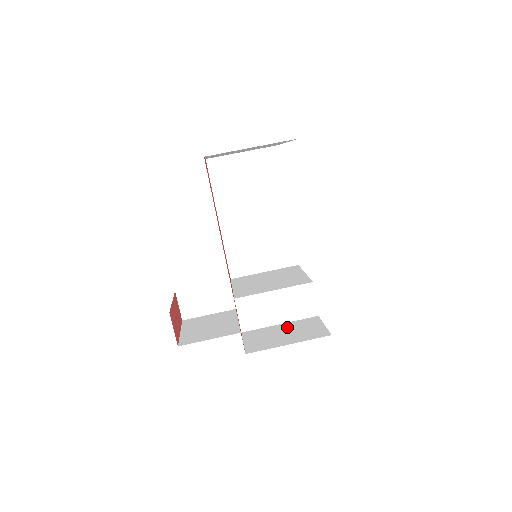
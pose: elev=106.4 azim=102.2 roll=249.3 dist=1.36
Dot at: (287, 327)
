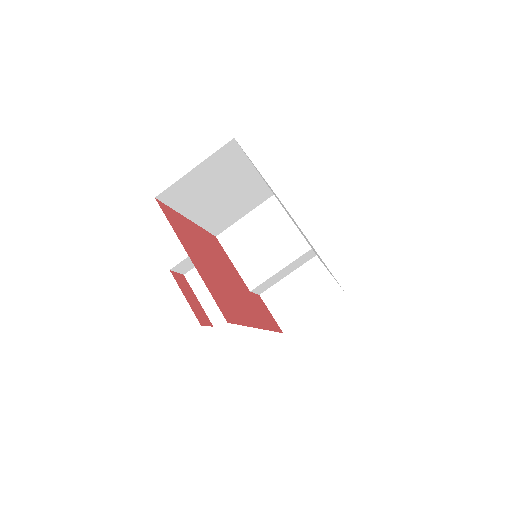
Dot at: (298, 281)
